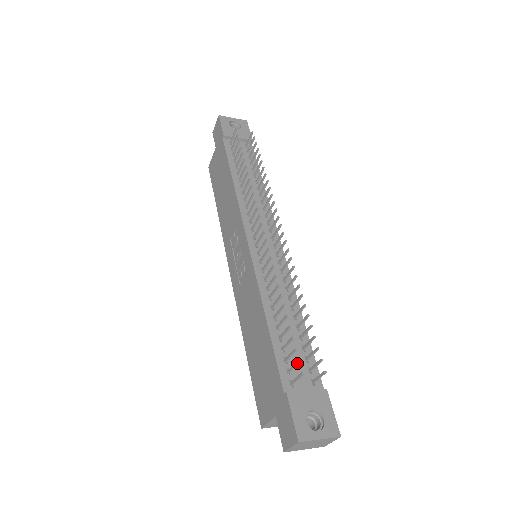
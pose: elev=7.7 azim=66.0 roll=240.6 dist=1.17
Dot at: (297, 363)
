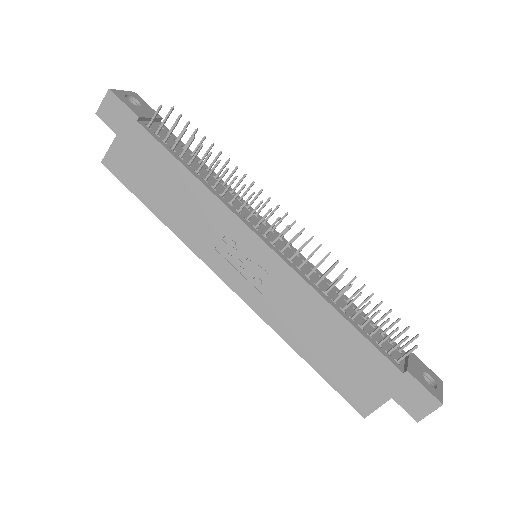
Dot at: occluded
